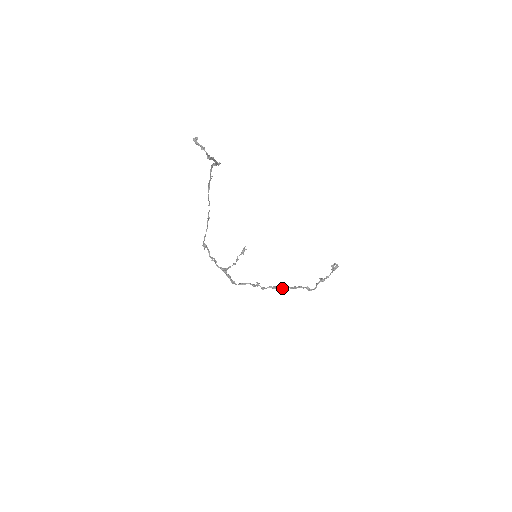
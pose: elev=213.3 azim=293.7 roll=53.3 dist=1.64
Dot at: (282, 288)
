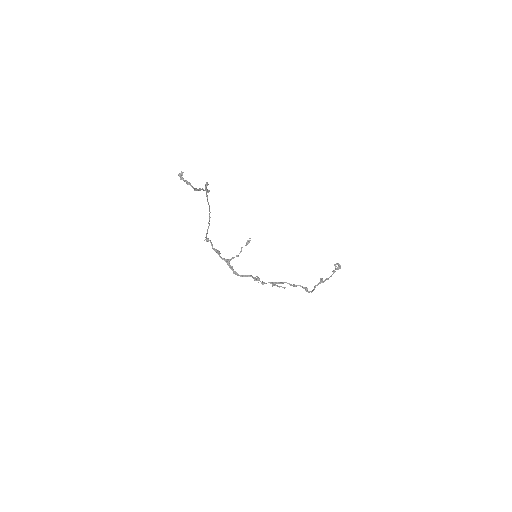
Dot at: occluded
